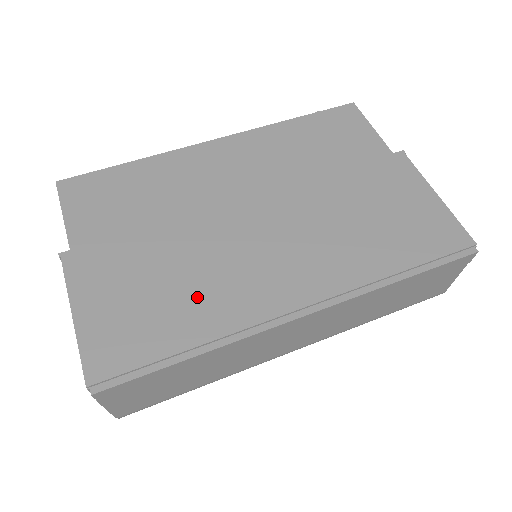
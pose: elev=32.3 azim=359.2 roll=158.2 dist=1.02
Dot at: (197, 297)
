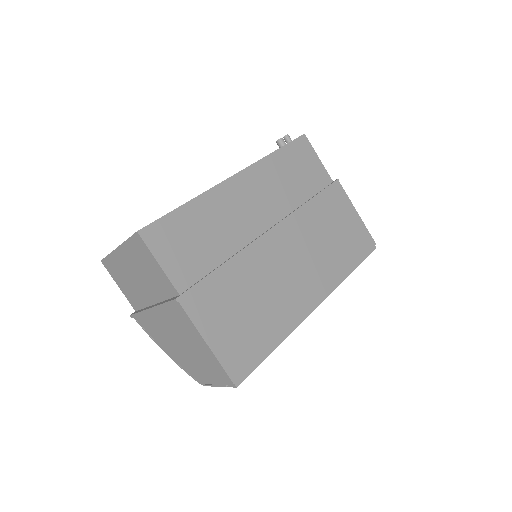
Dot at: (268, 310)
